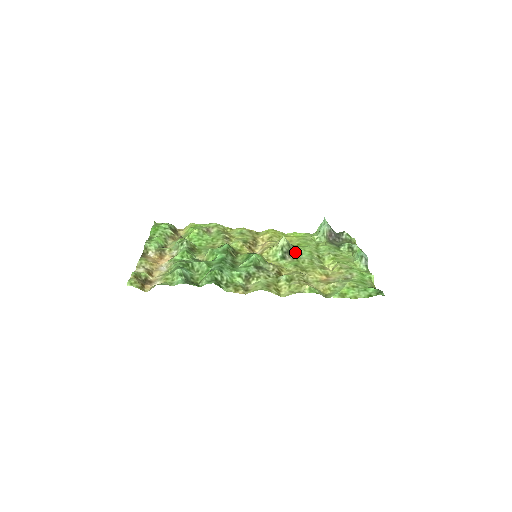
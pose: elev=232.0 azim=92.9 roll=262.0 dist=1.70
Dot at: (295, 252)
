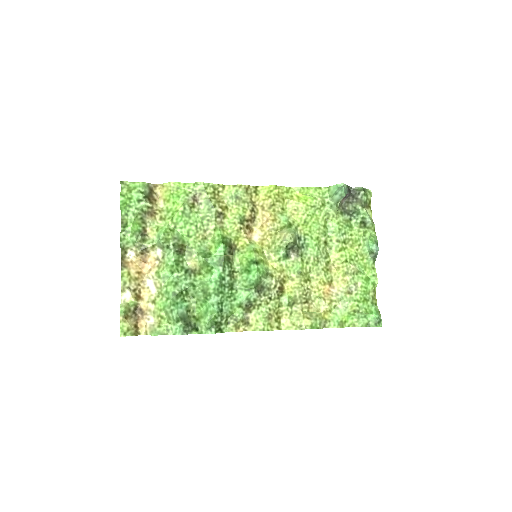
Dot at: (300, 245)
